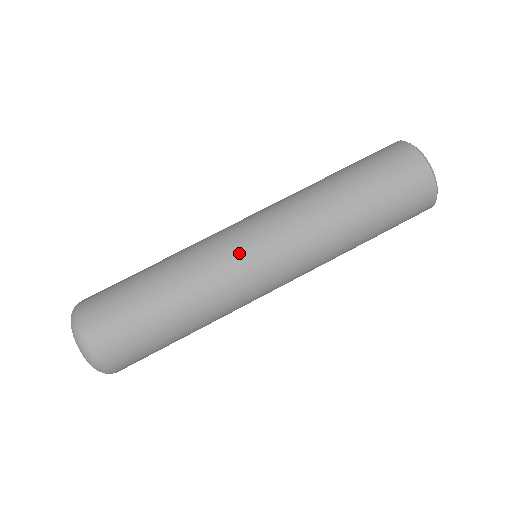
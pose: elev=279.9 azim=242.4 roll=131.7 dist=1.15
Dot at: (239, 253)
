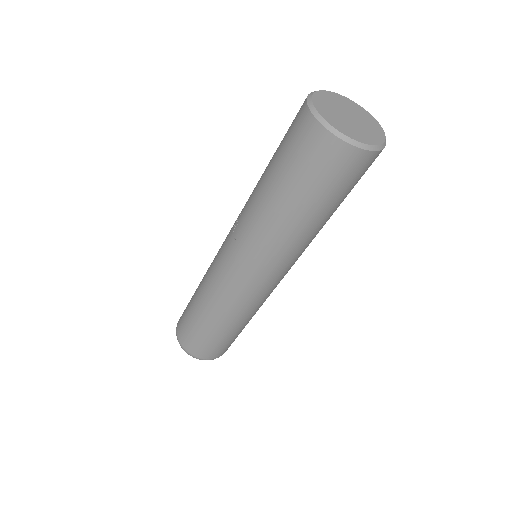
Dot at: occluded
